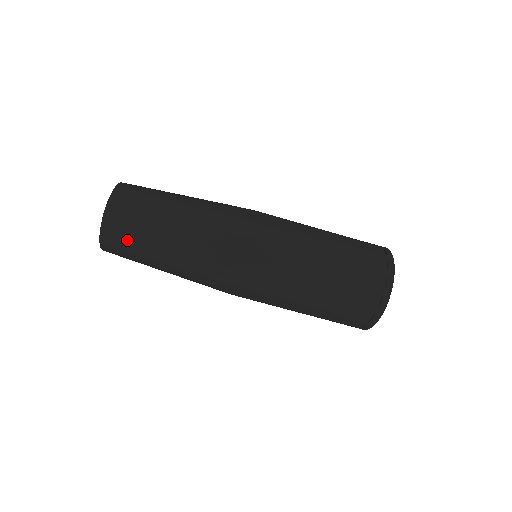
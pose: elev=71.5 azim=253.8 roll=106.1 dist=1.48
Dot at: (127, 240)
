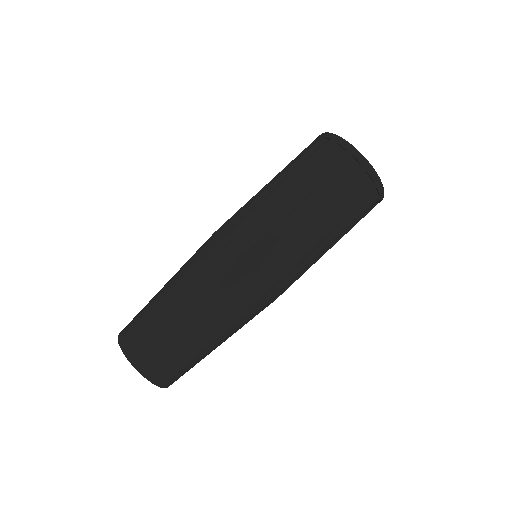
Dot at: (162, 355)
